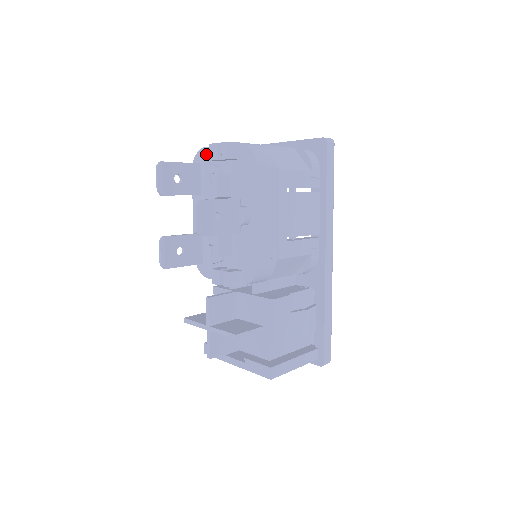
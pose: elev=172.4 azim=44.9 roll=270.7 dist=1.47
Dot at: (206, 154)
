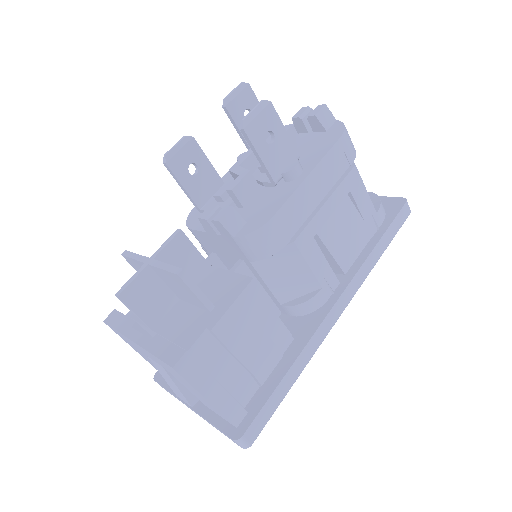
Dot at: occluded
